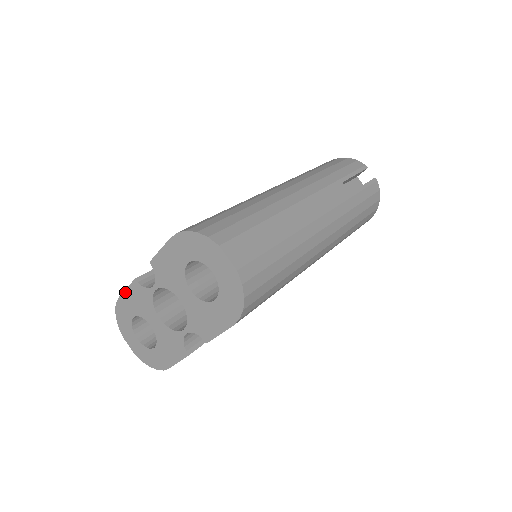
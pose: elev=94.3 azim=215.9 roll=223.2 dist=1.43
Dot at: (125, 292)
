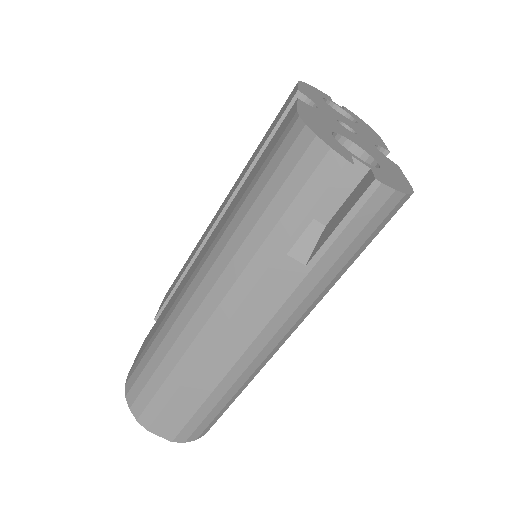
Dot at: occluded
